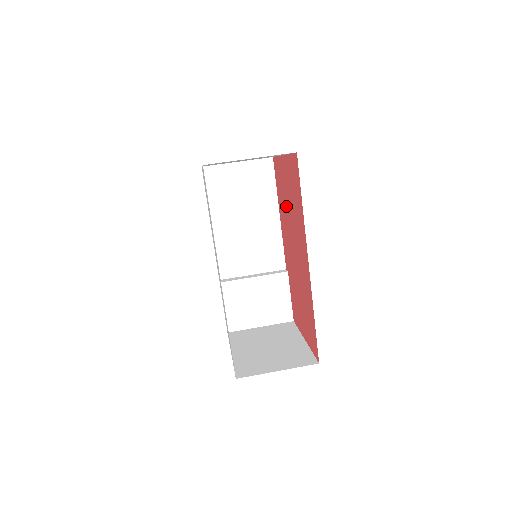
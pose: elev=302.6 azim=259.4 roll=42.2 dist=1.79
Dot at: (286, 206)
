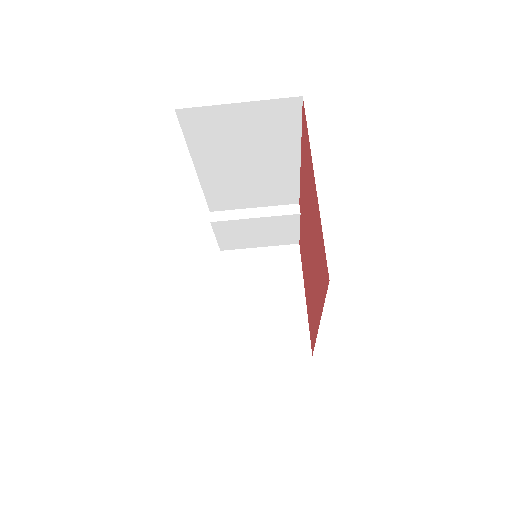
Dot at: (308, 204)
